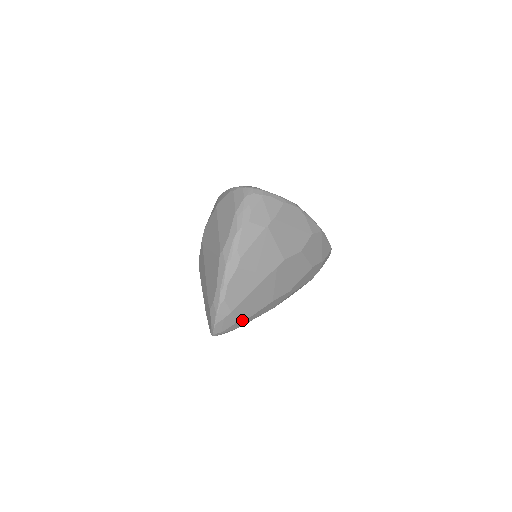
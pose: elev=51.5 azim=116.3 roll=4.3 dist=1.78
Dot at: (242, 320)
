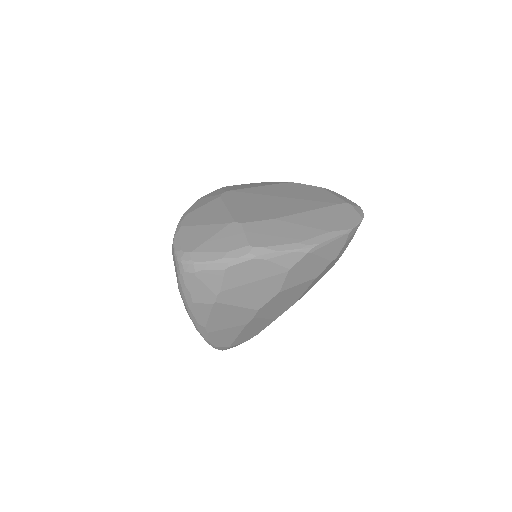
Dot at: (249, 339)
